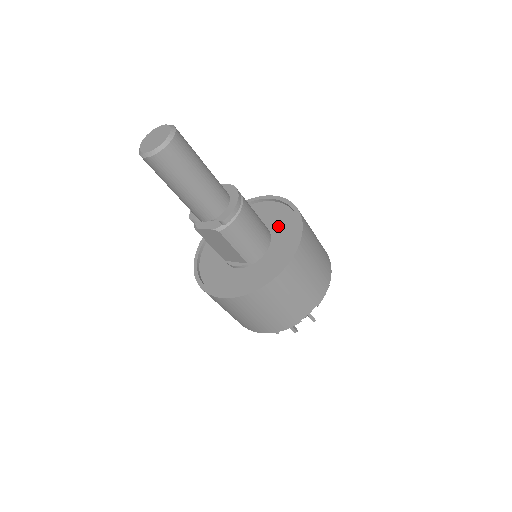
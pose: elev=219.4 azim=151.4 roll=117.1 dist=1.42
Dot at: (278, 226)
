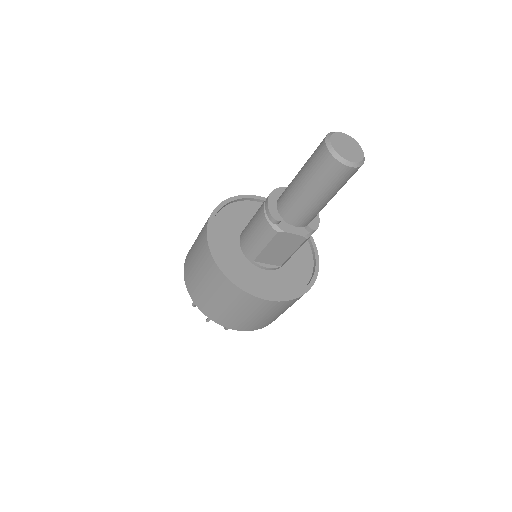
Dot at: occluded
